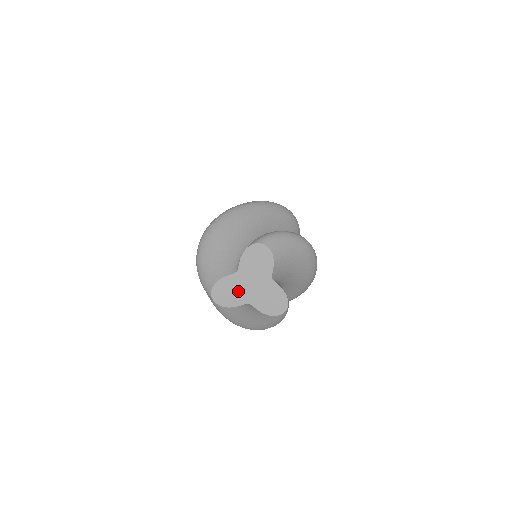
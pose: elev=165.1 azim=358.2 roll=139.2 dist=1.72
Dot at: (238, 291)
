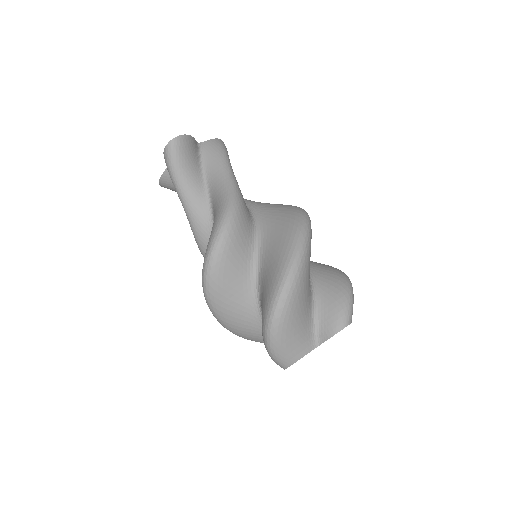
Dot at: occluded
